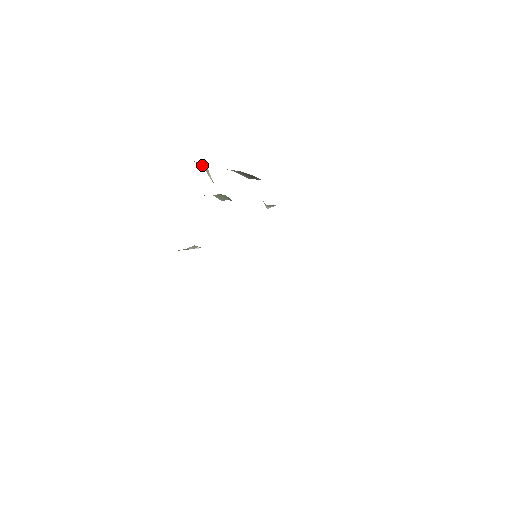
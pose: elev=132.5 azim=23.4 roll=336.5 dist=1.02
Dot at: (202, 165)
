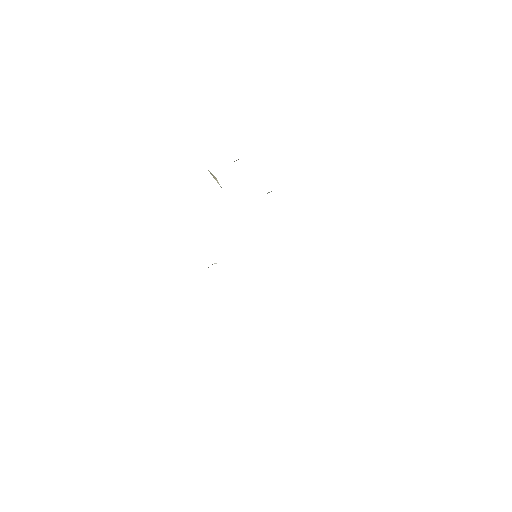
Dot at: (210, 173)
